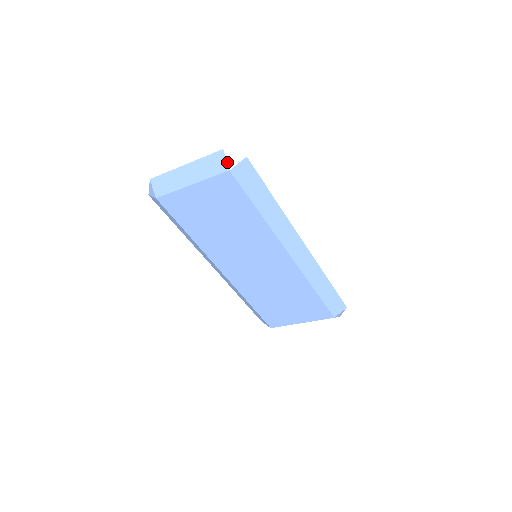
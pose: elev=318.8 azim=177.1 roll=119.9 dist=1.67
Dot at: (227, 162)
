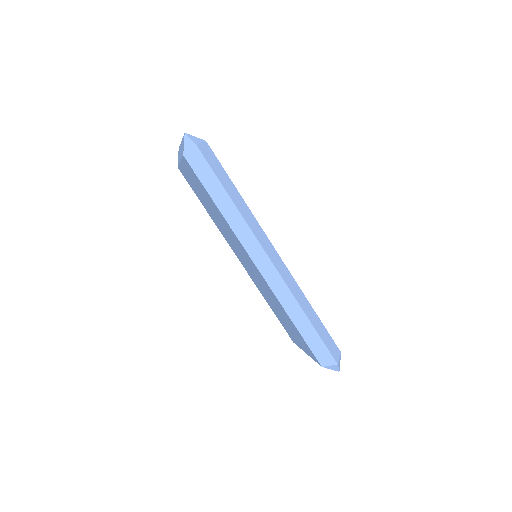
Dot at: (184, 146)
